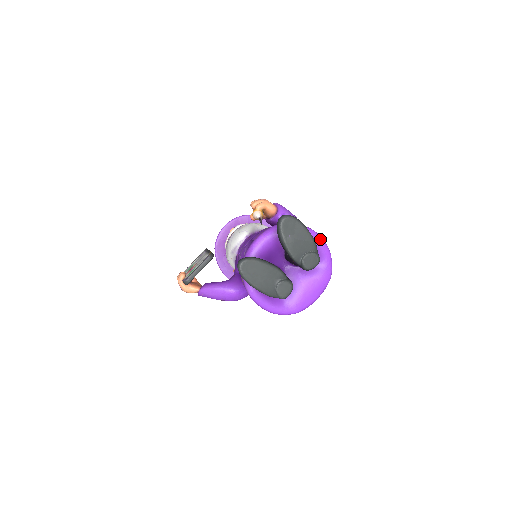
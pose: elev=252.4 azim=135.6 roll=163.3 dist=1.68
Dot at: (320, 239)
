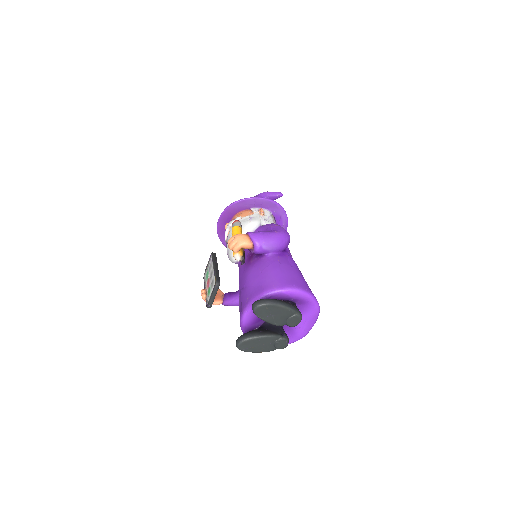
Dot at: (297, 293)
